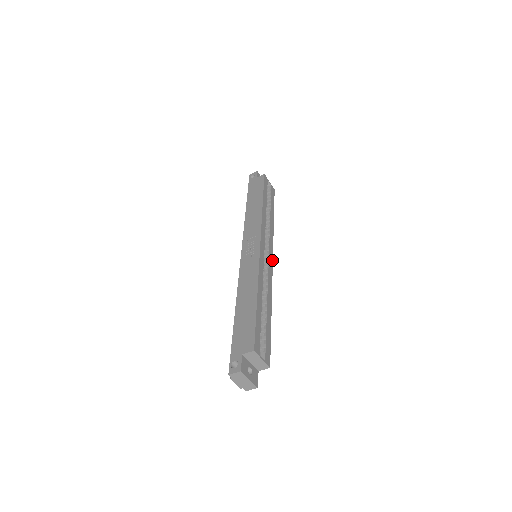
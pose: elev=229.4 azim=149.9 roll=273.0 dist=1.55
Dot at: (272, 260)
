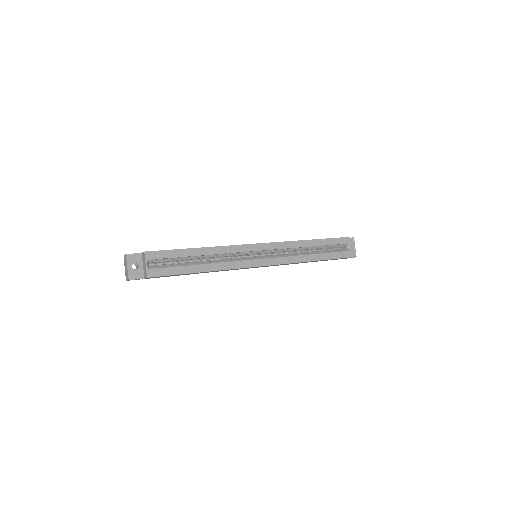
Dot at: (261, 265)
